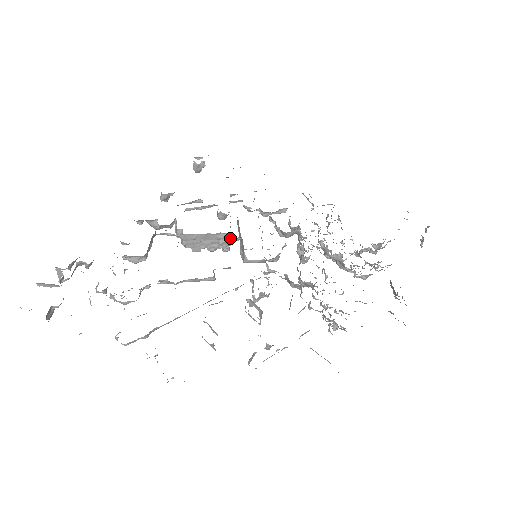
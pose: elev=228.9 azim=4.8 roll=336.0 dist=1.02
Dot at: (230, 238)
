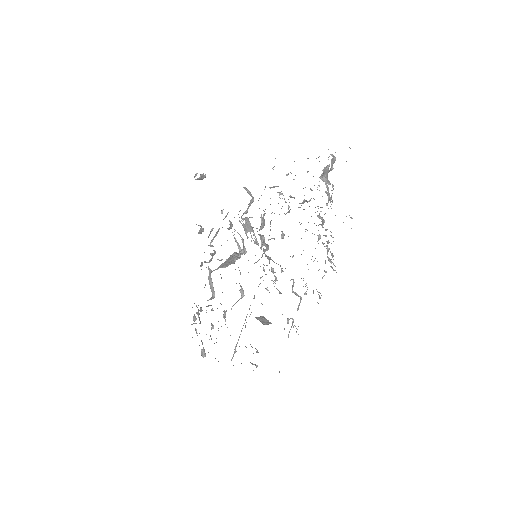
Dot at: (238, 253)
